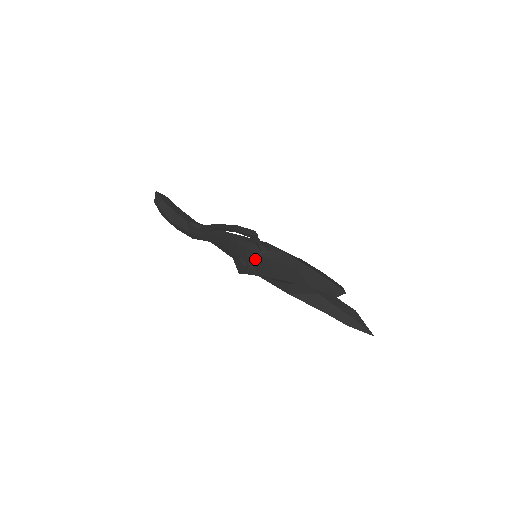
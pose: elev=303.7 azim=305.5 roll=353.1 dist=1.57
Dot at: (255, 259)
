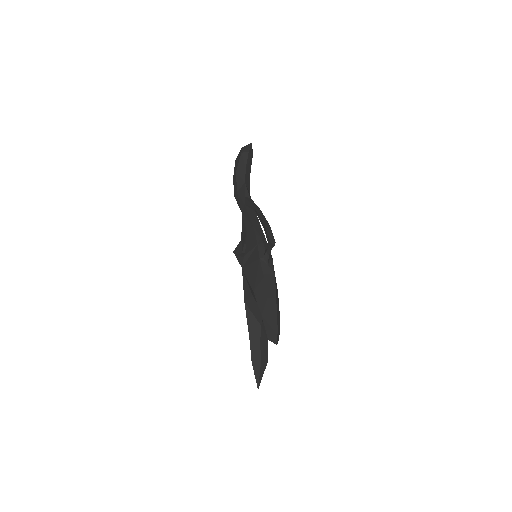
Dot at: (254, 257)
